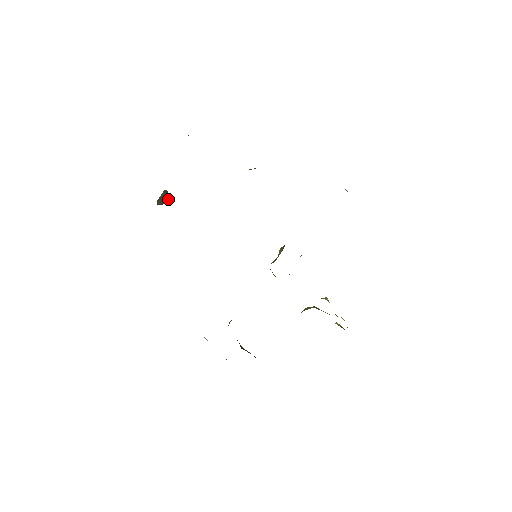
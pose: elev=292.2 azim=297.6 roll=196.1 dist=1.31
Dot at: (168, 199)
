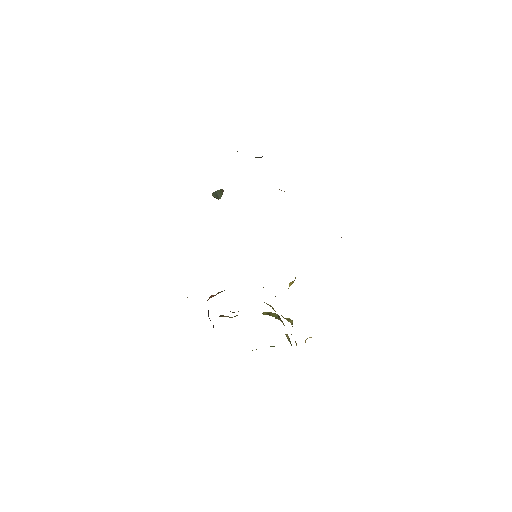
Dot at: (221, 196)
